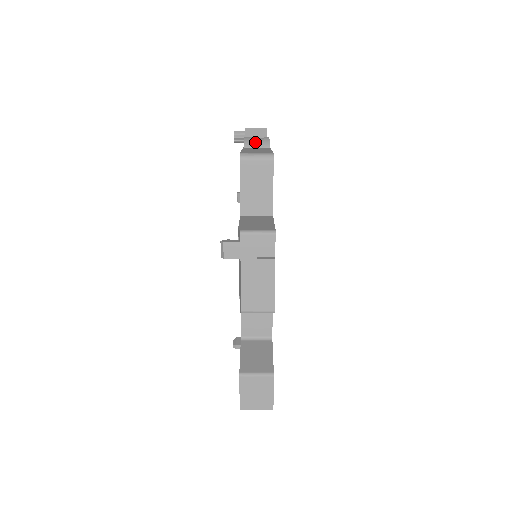
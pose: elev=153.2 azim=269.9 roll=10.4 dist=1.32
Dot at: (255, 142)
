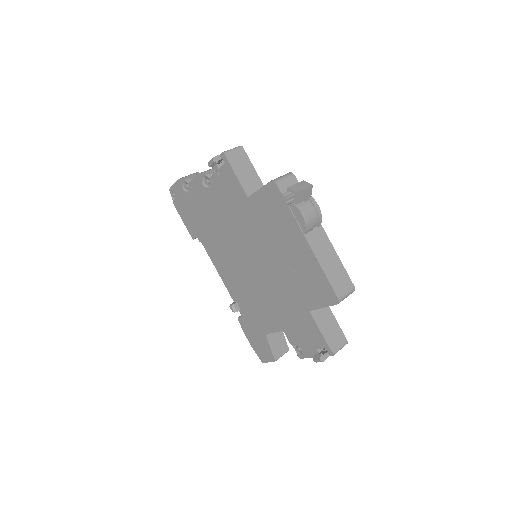
Dot at: (313, 224)
